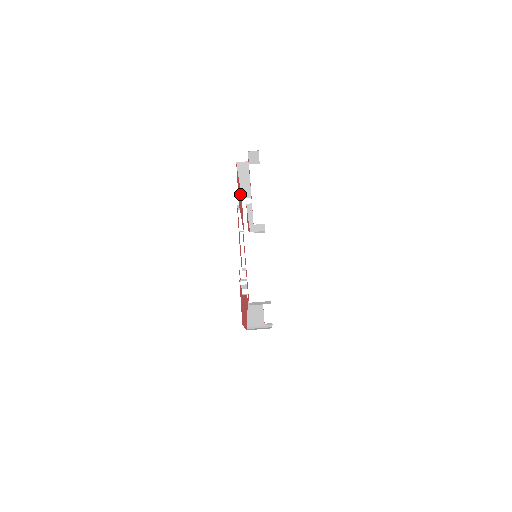
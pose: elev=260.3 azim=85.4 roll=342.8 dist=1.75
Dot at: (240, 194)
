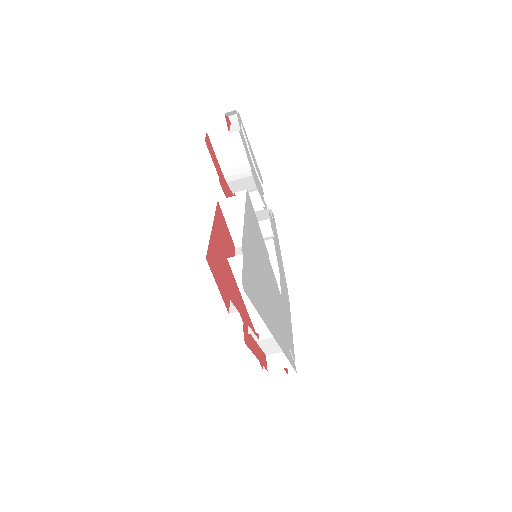
Dot at: (217, 230)
